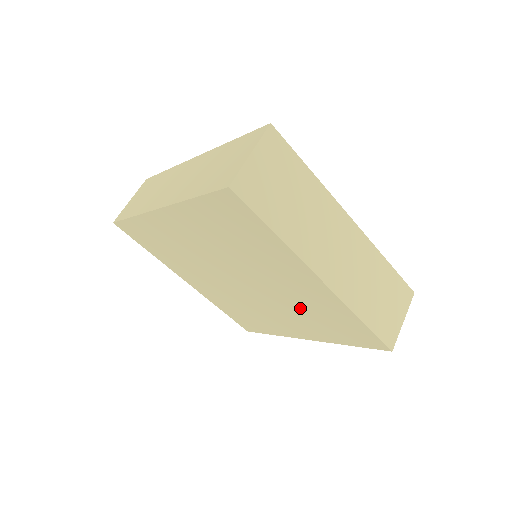
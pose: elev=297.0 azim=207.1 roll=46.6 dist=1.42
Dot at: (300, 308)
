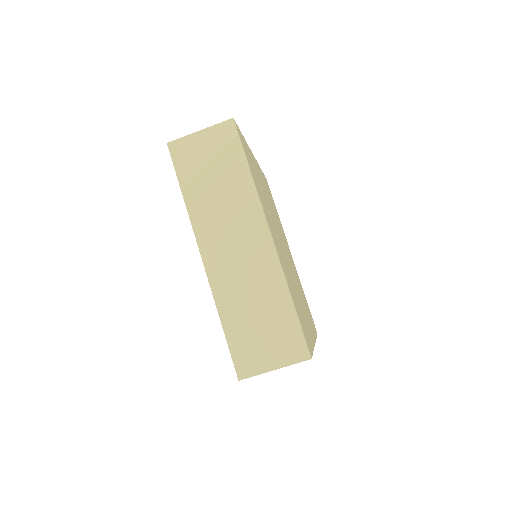
Dot at: occluded
